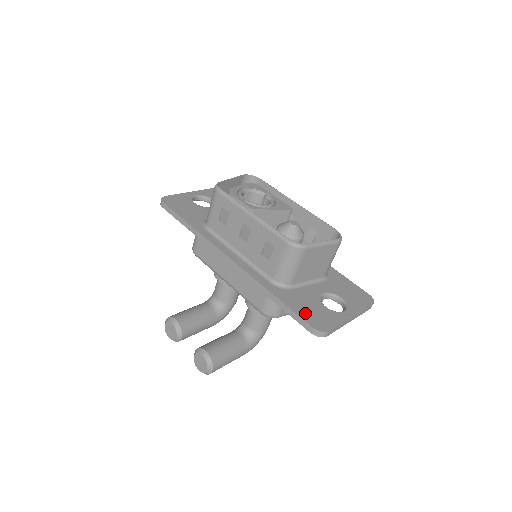
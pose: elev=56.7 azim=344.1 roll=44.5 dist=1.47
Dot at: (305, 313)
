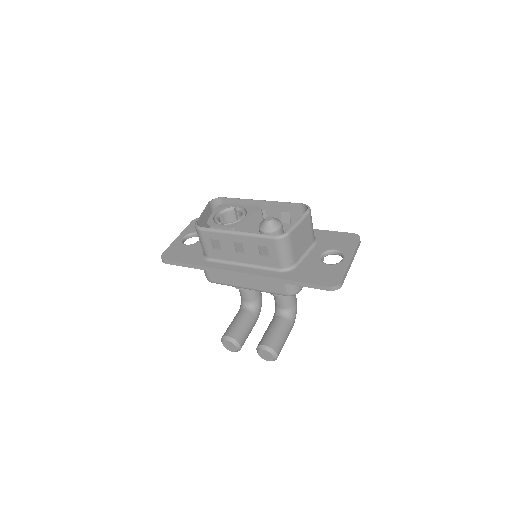
Dot at: (317, 279)
